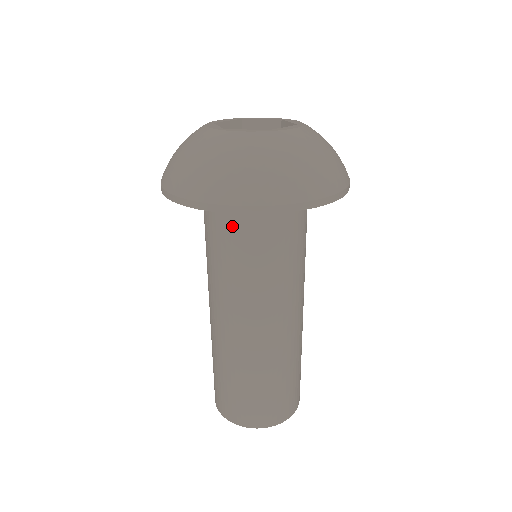
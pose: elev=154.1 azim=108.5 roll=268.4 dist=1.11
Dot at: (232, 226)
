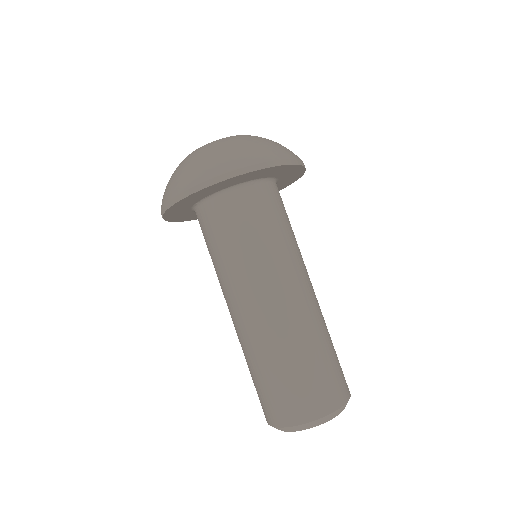
Dot at: (260, 203)
